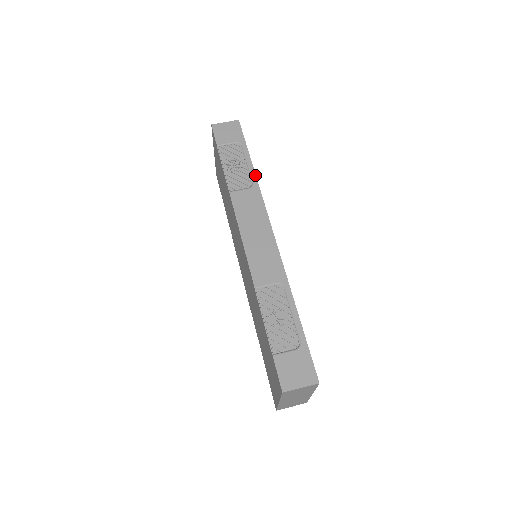
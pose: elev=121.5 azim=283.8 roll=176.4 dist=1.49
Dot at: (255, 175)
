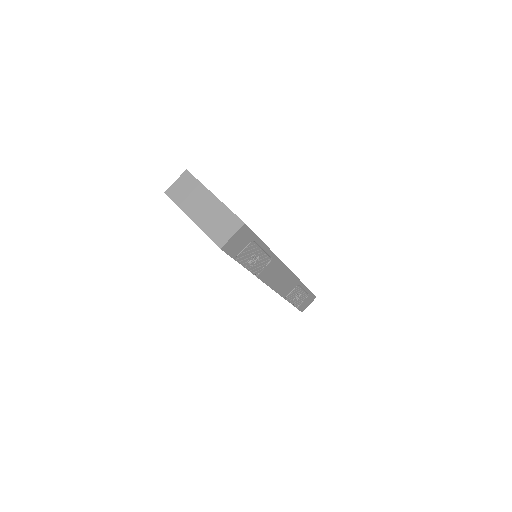
Dot at: (272, 252)
